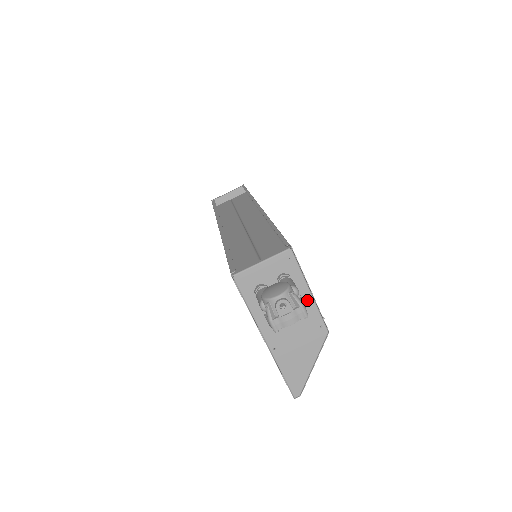
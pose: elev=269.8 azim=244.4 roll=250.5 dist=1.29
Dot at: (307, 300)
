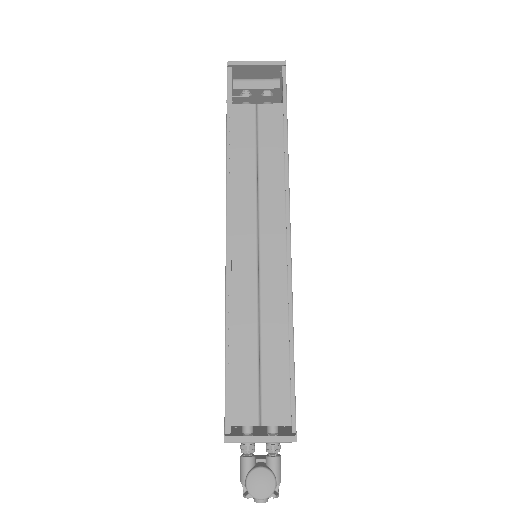
Dot at: (285, 432)
